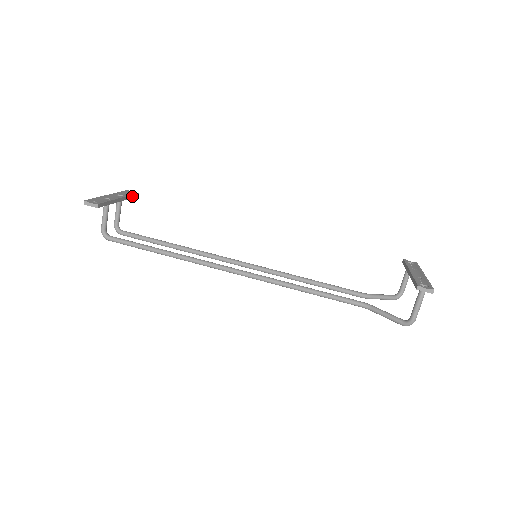
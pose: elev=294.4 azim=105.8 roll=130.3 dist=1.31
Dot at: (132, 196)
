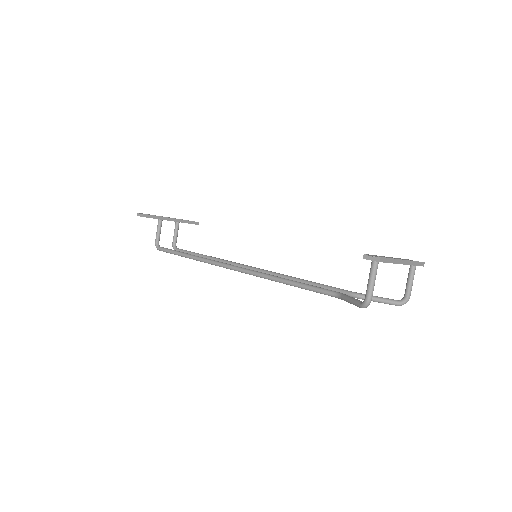
Dot at: (190, 222)
